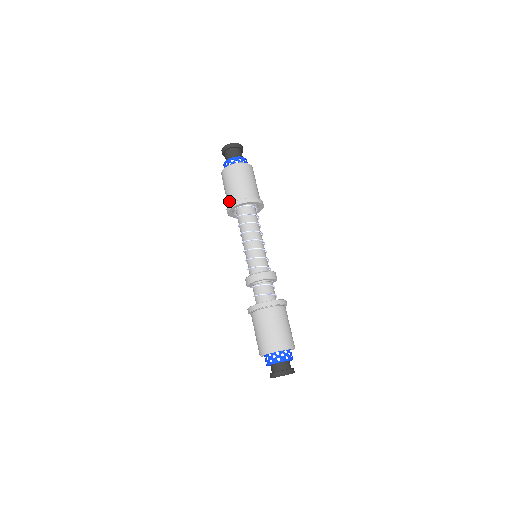
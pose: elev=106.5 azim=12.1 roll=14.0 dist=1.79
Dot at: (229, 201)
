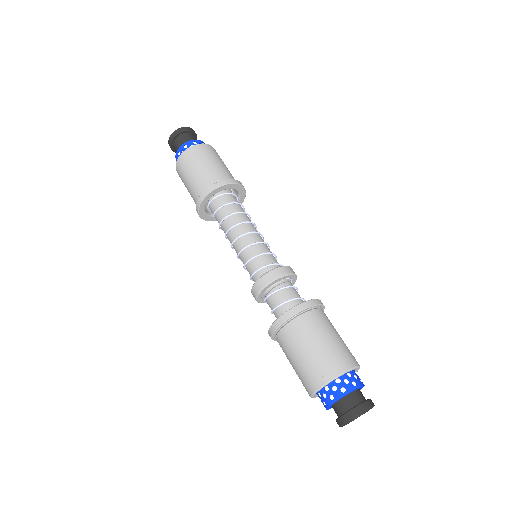
Dot at: occluded
